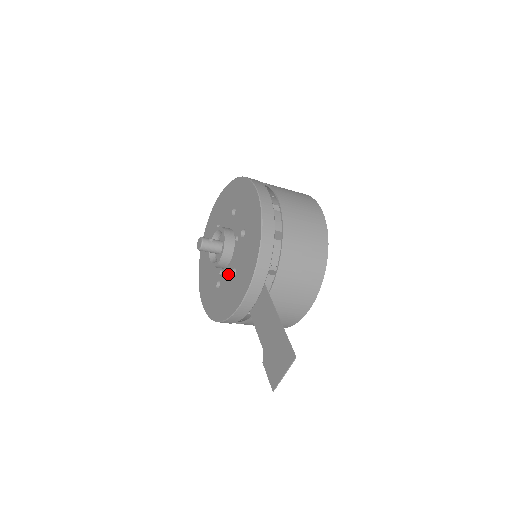
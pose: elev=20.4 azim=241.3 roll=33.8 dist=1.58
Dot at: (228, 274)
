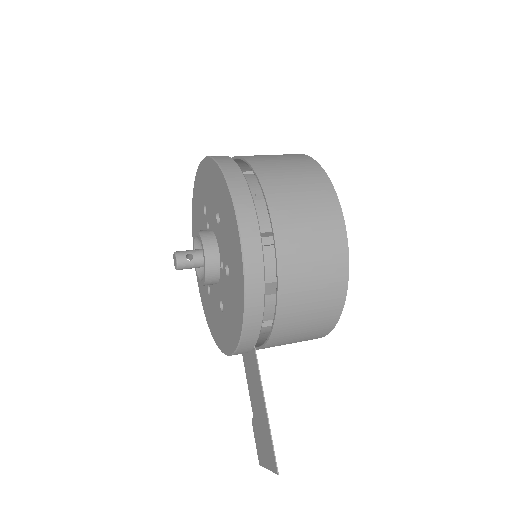
Dot at: (216, 297)
